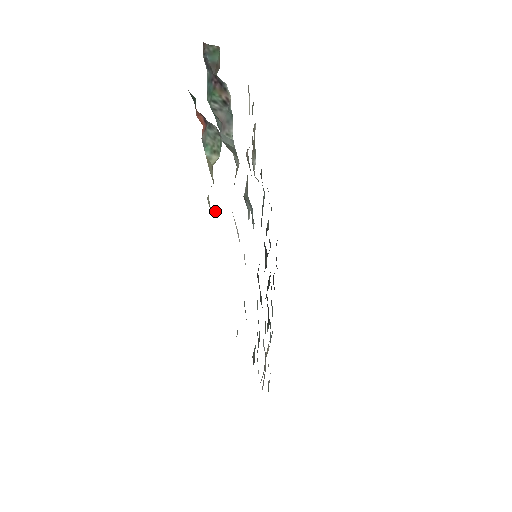
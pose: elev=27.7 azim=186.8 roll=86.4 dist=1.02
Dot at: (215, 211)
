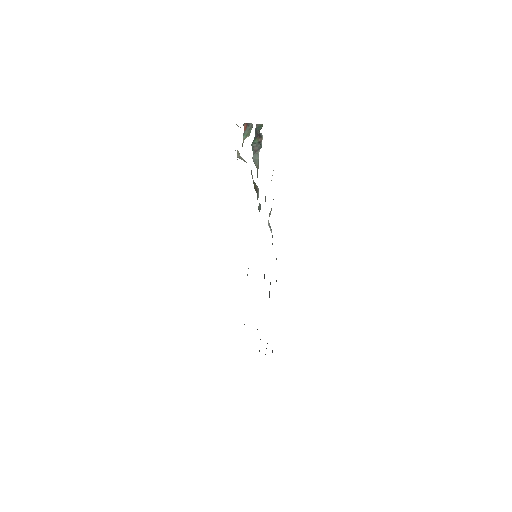
Dot at: (239, 156)
